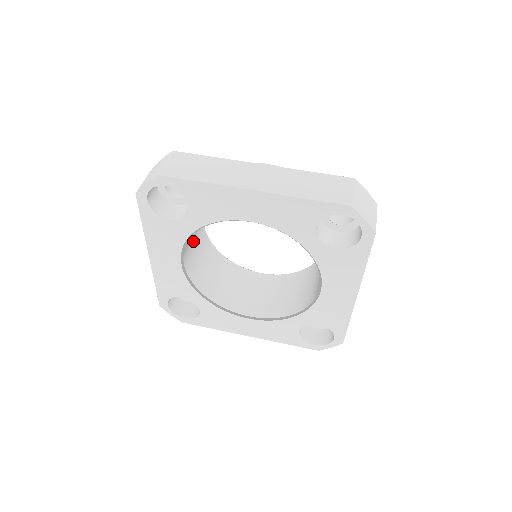
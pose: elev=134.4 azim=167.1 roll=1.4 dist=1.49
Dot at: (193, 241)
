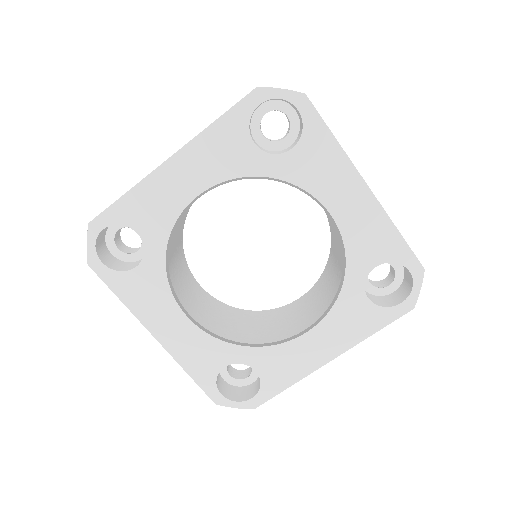
Dot at: (194, 299)
